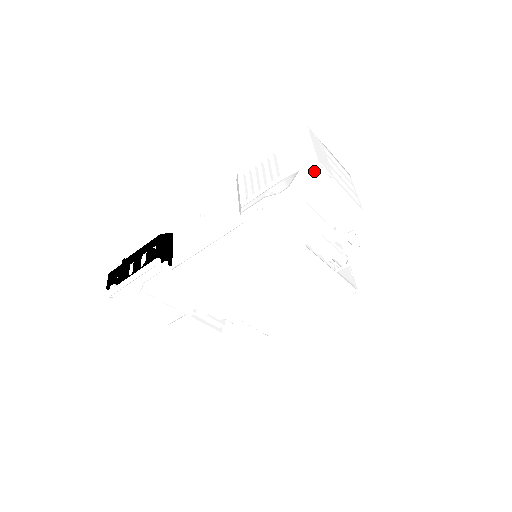
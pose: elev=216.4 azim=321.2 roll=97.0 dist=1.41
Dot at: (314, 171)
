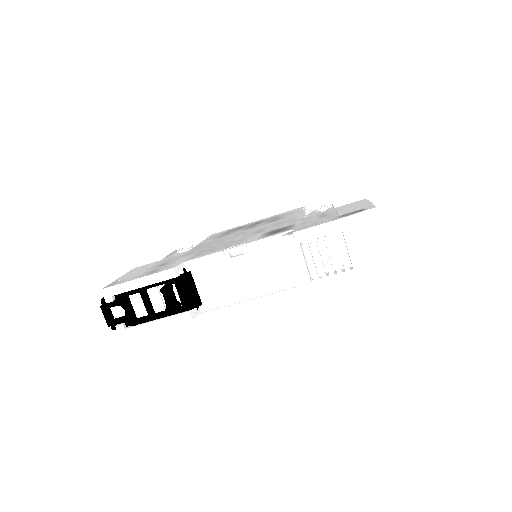
Dot at: occluded
